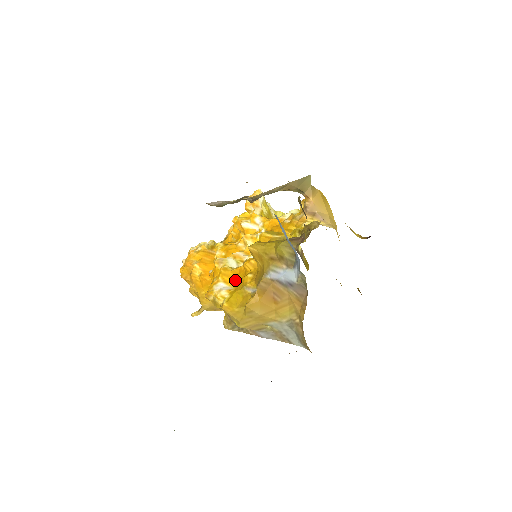
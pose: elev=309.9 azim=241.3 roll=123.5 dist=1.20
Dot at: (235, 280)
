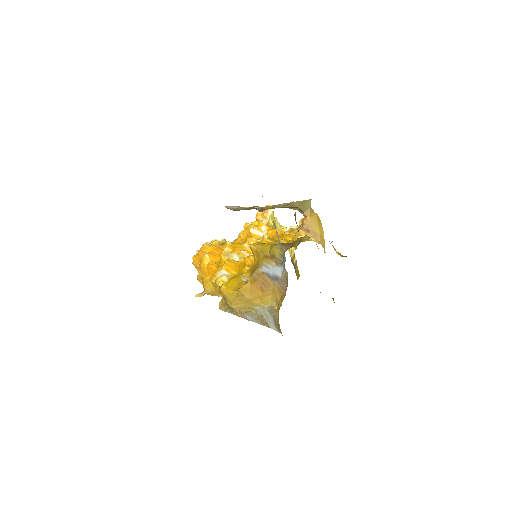
Dot at: (235, 270)
